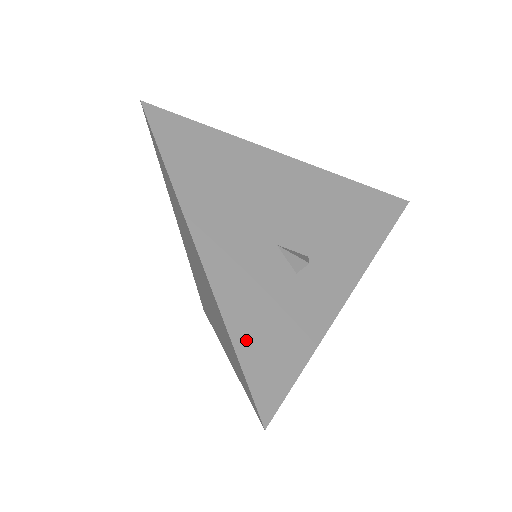
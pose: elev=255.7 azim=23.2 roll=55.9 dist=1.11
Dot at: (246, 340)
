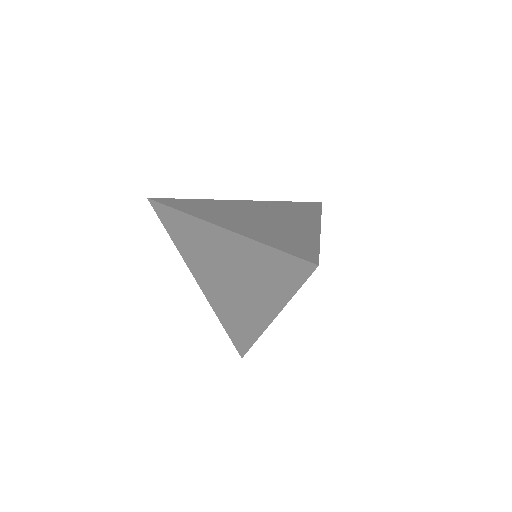
Dot at: occluded
